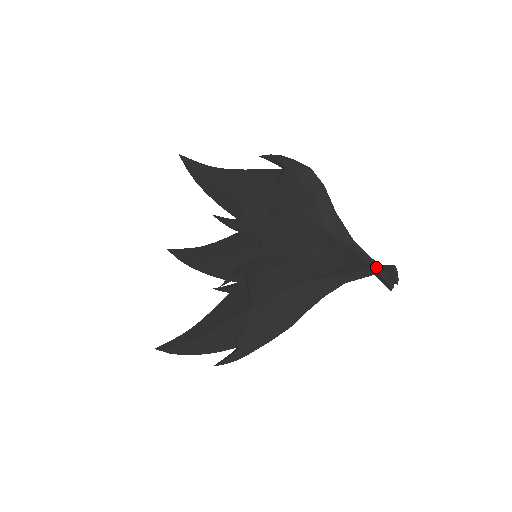
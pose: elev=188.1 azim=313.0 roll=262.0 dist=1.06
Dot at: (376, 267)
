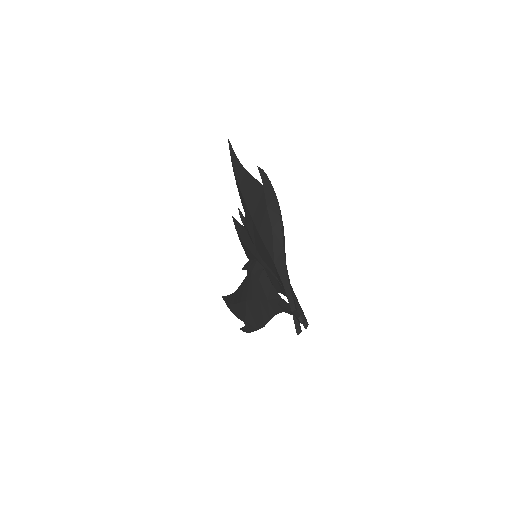
Dot at: (293, 311)
